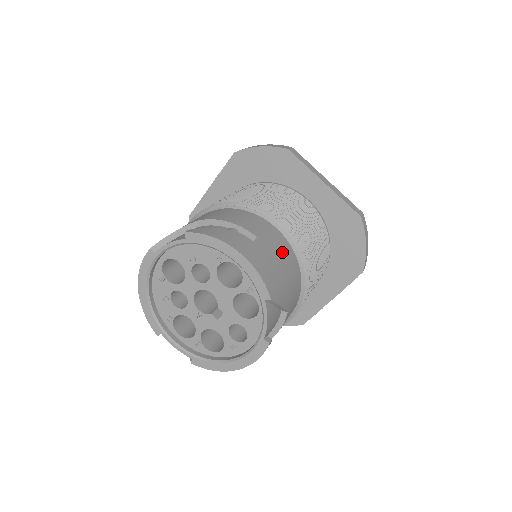
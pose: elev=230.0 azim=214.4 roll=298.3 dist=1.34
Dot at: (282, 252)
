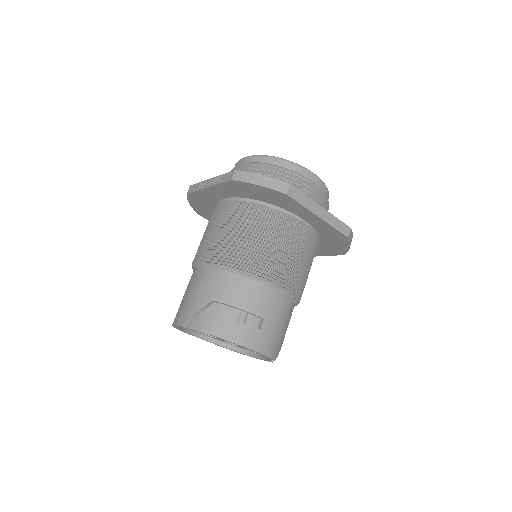
Dot at: (282, 313)
